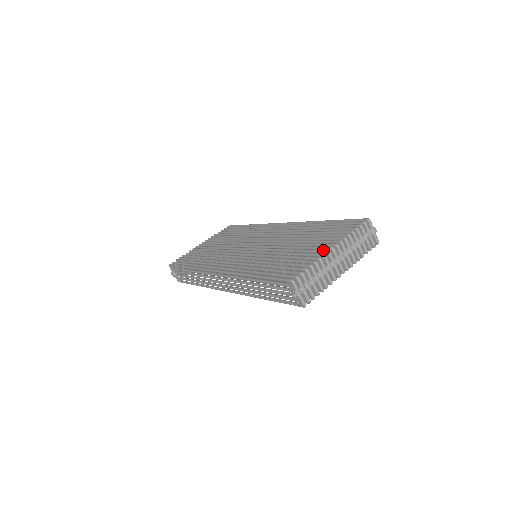
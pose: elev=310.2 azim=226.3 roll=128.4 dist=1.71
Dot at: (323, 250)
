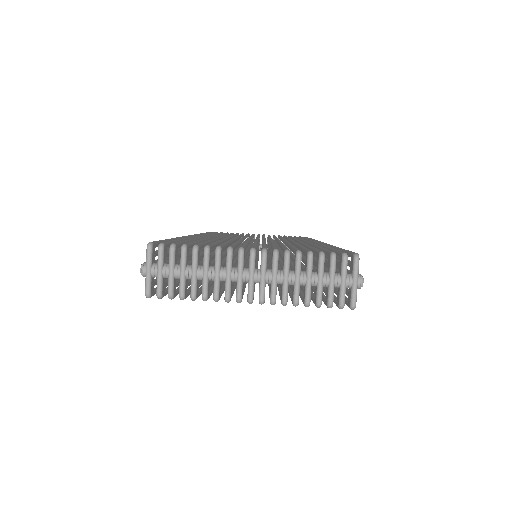
Dot at: occluded
